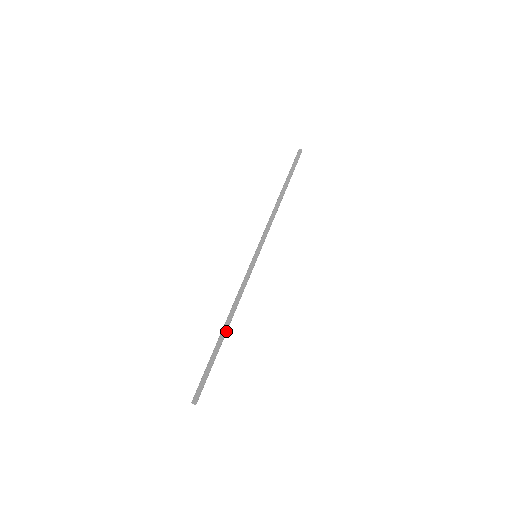
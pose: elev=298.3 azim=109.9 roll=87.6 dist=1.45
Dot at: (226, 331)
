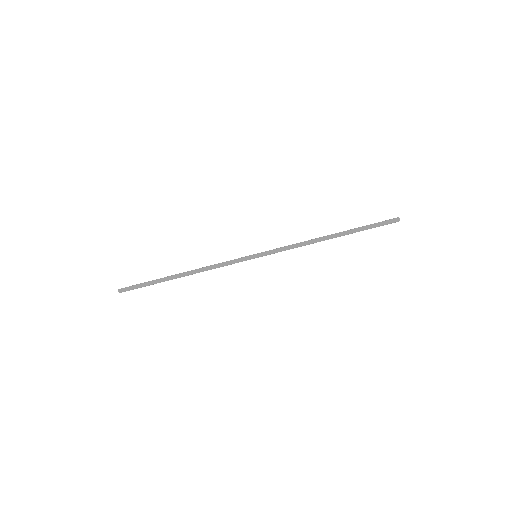
Dot at: (180, 277)
